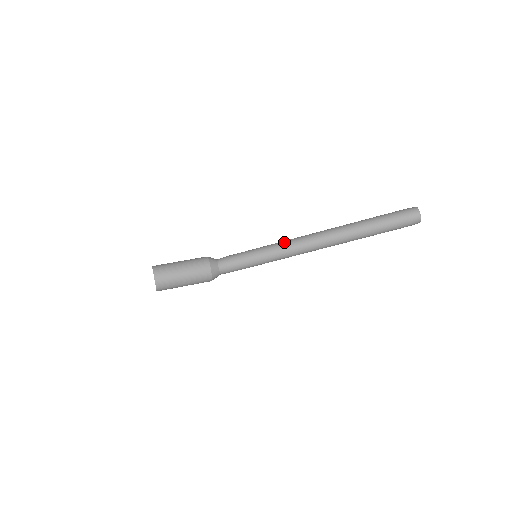
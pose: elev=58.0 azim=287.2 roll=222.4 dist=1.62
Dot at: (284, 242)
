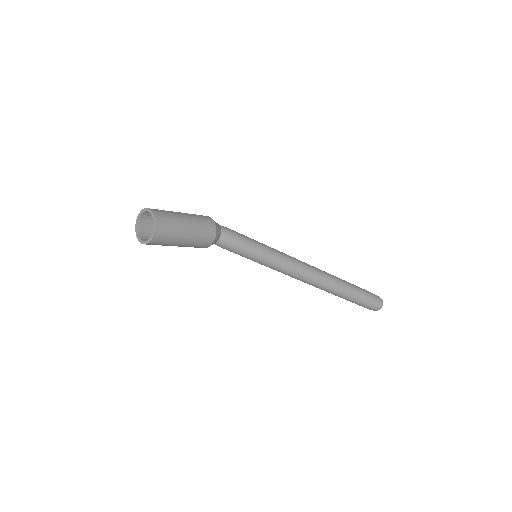
Dot at: (288, 264)
